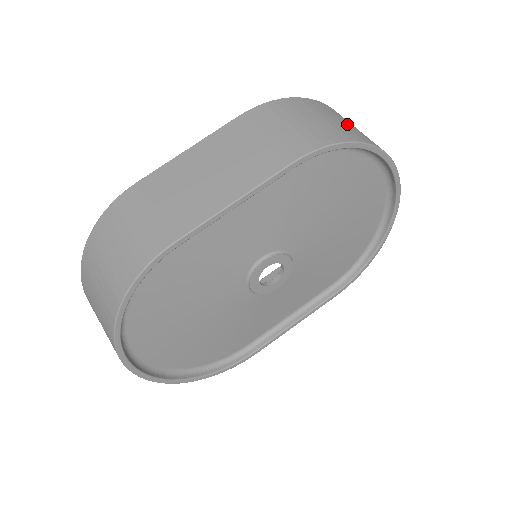
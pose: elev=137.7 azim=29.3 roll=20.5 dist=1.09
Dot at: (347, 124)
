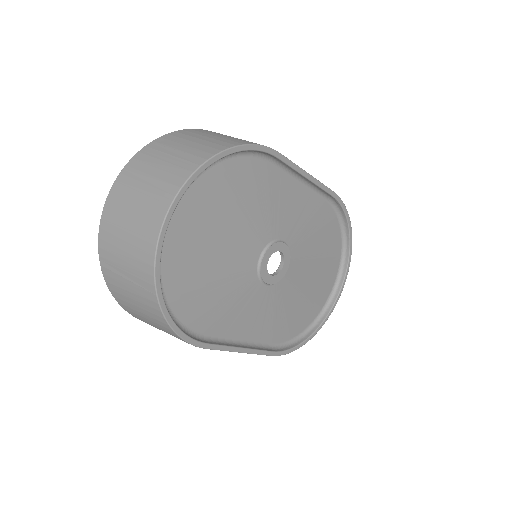
Dot at: occluded
